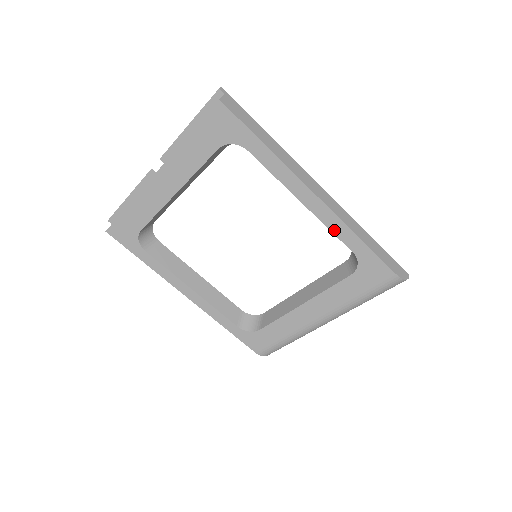
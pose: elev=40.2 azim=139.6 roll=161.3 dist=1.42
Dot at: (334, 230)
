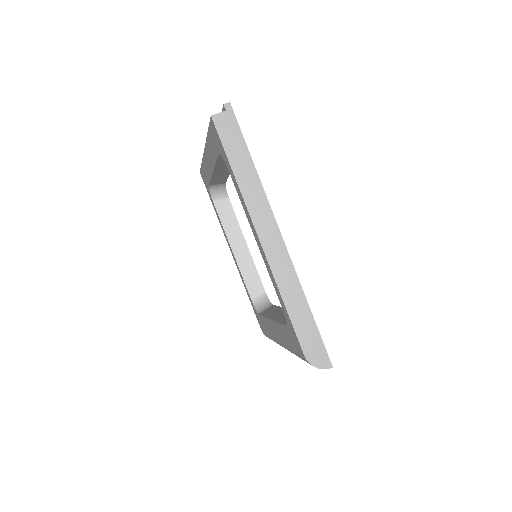
Dot at: (271, 277)
